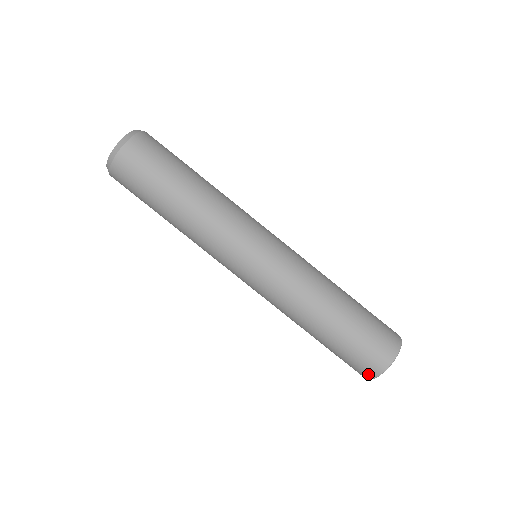
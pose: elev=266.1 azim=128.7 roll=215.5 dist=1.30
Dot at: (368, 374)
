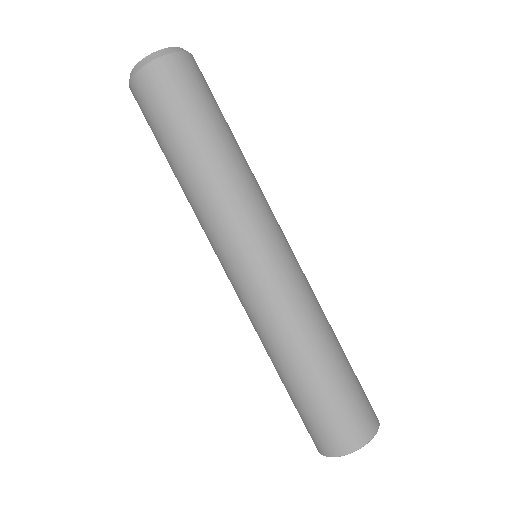
Dot at: occluded
